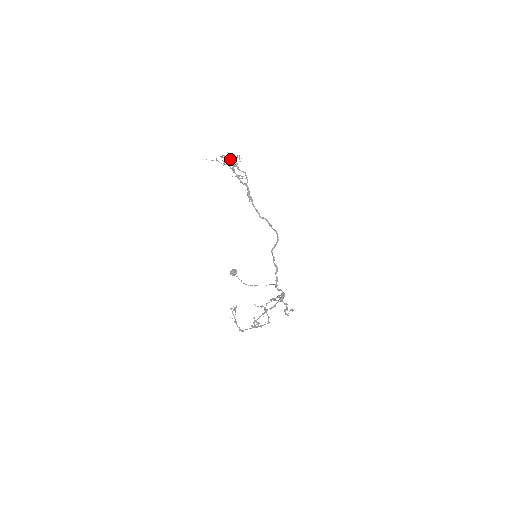
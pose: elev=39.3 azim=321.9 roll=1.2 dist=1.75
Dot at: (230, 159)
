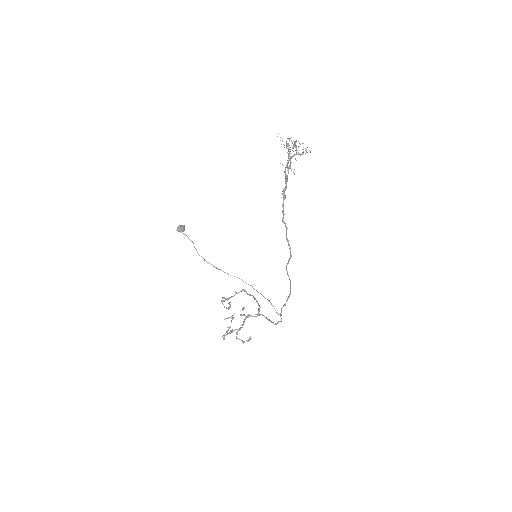
Dot at: (303, 152)
